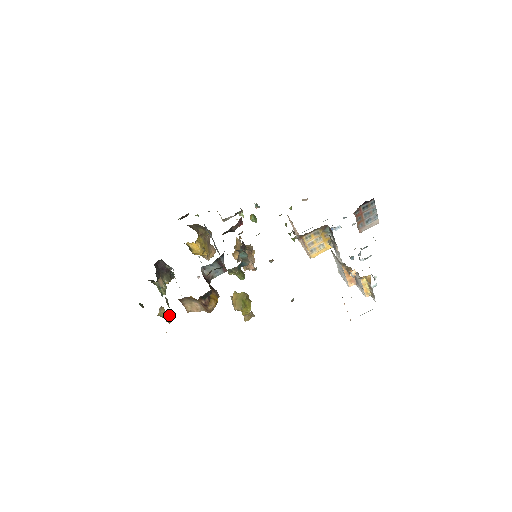
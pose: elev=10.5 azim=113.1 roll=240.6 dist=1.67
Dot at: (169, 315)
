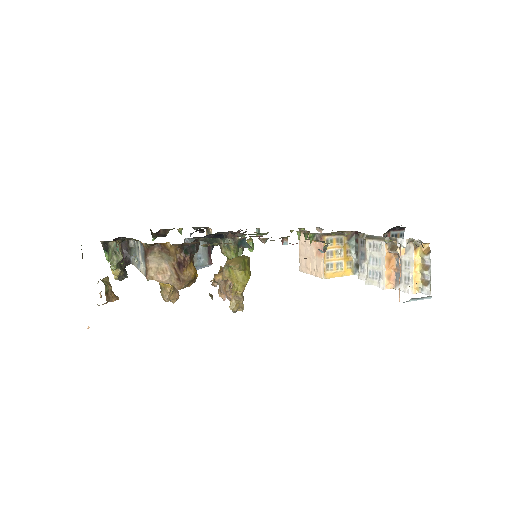
Dot at: (111, 290)
